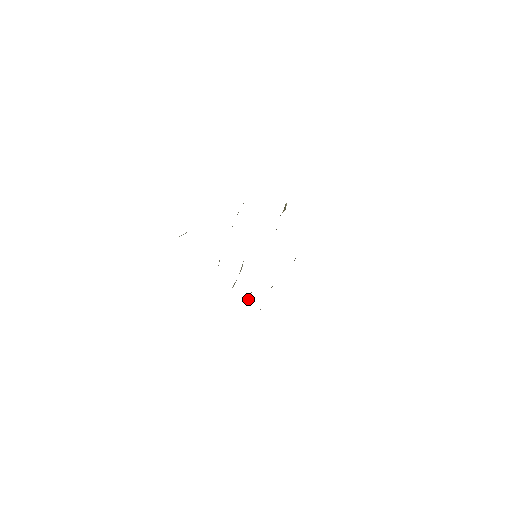
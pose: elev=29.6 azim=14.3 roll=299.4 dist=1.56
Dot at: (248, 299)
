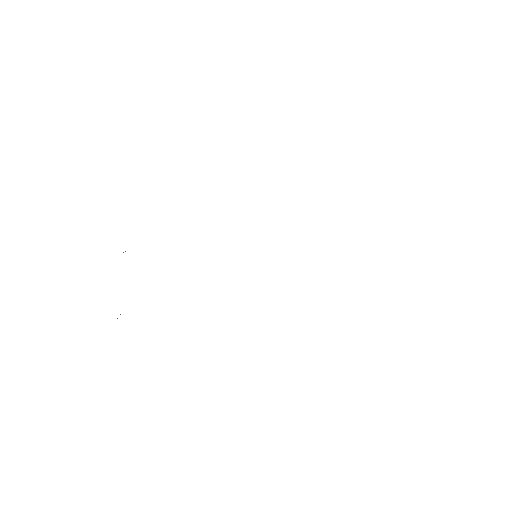
Dot at: occluded
